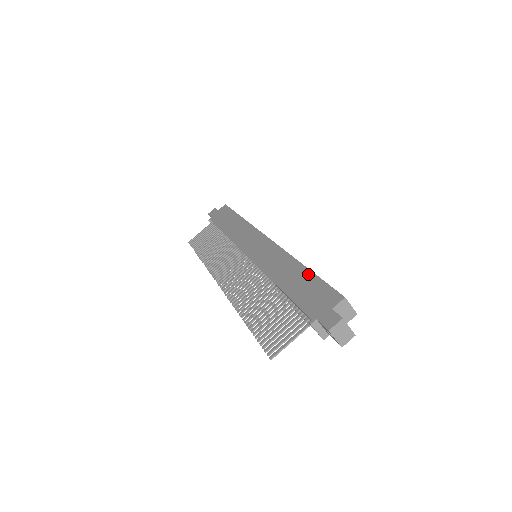
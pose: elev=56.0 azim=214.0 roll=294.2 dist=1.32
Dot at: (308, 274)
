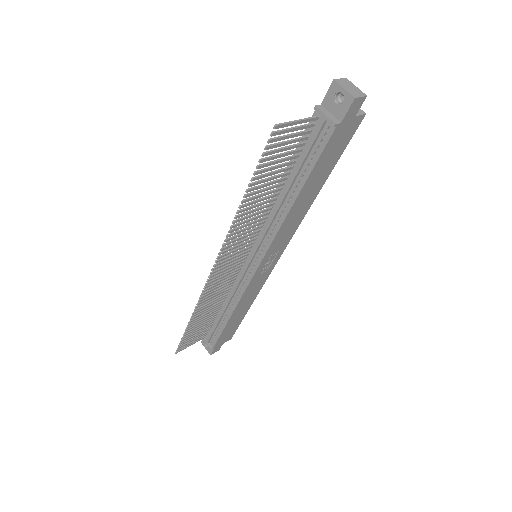
Dot at: occluded
